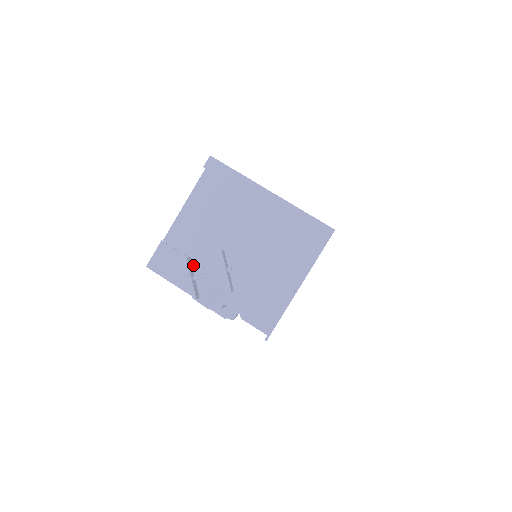
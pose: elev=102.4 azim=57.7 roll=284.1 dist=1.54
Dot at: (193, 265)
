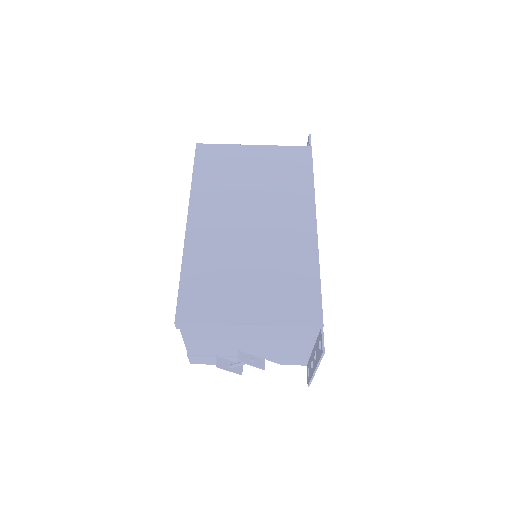
Dot at: (223, 358)
